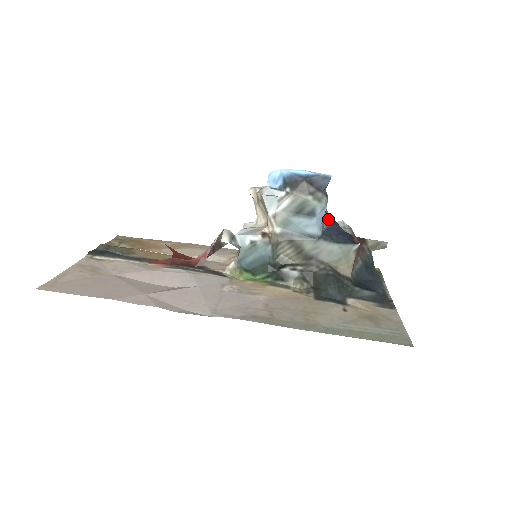
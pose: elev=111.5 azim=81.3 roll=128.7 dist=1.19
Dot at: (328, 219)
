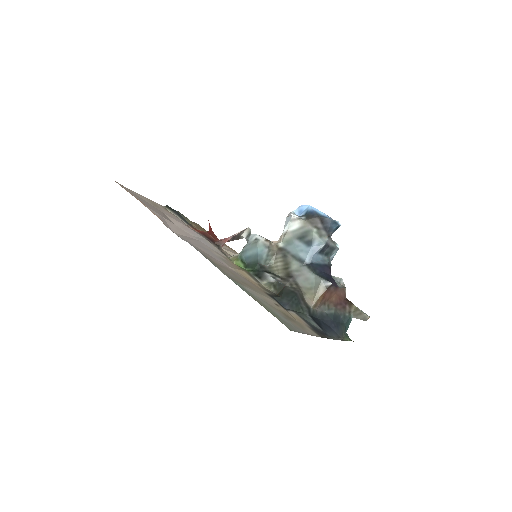
Dot at: (325, 261)
